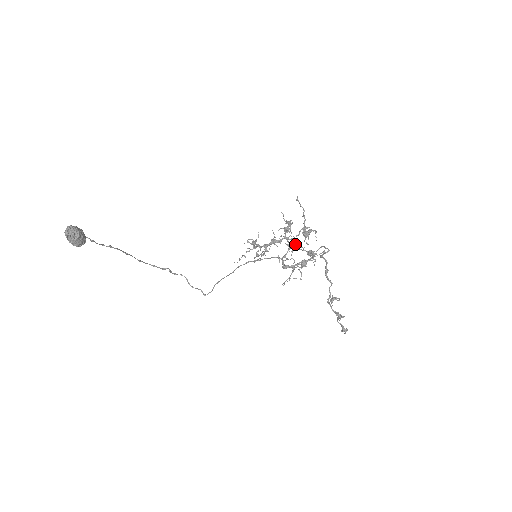
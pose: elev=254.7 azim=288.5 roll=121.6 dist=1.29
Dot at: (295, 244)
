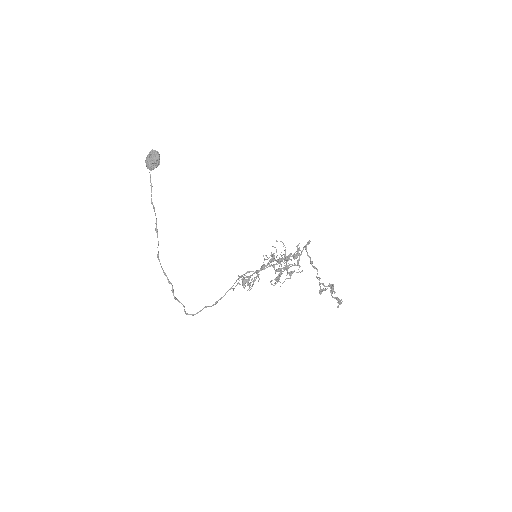
Dot at: (282, 259)
